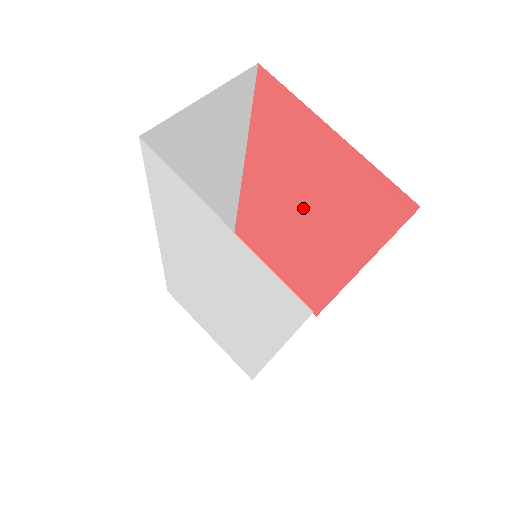
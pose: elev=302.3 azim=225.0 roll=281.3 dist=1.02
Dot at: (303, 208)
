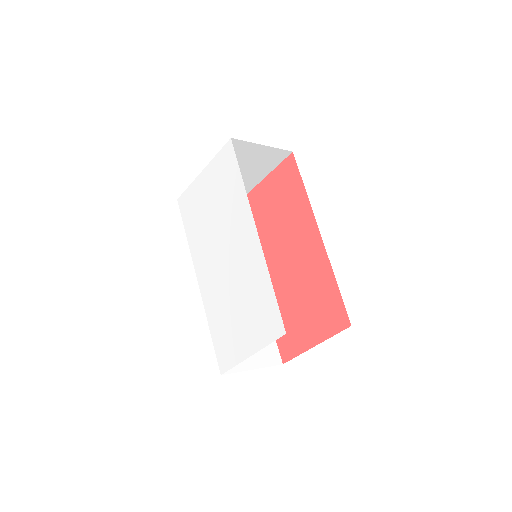
Dot at: (280, 239)
